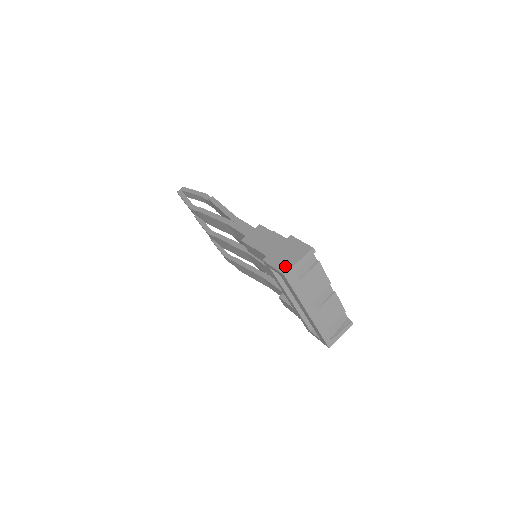
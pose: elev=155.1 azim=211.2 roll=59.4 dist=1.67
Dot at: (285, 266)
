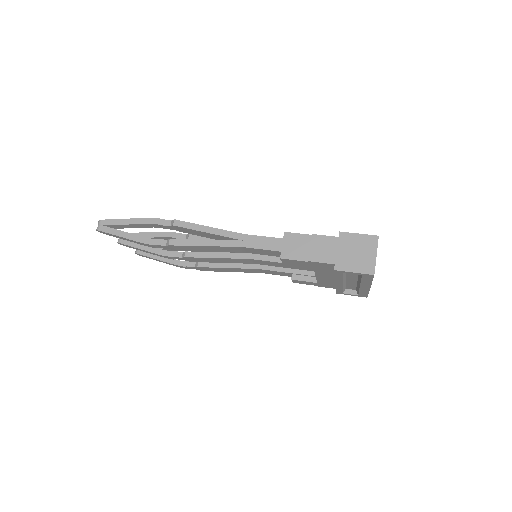
Dot at: (367, 266)
